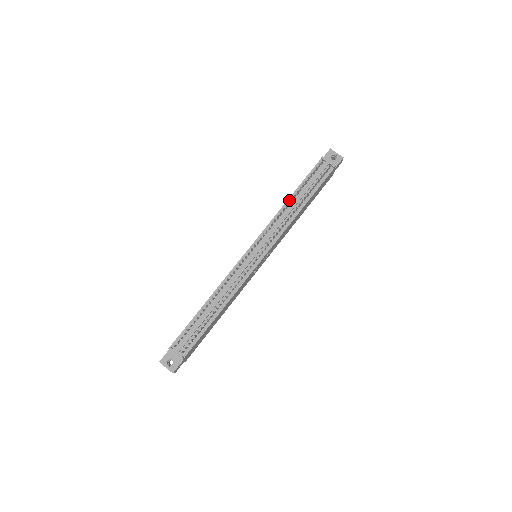
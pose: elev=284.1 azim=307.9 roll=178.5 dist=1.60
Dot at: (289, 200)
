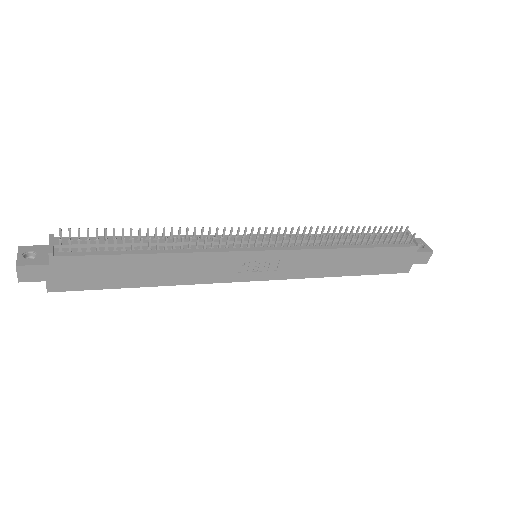
Dot at: occluded
